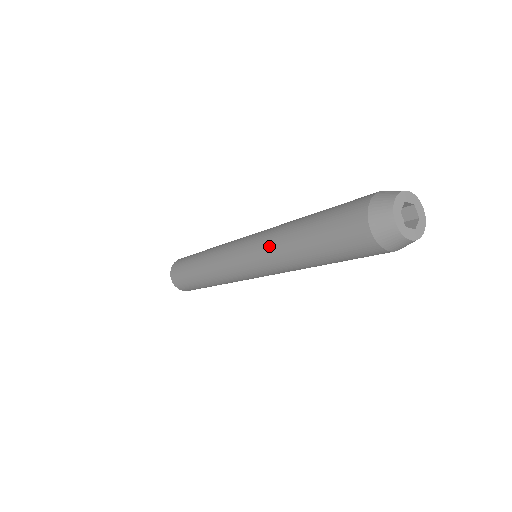
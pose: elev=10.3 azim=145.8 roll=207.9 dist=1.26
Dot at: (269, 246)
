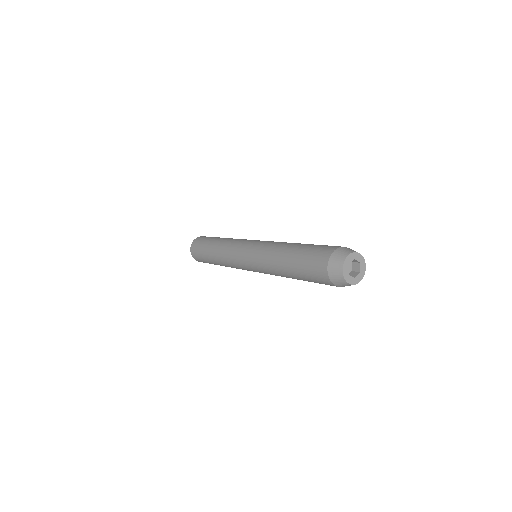
Dot at: (266, 253)
